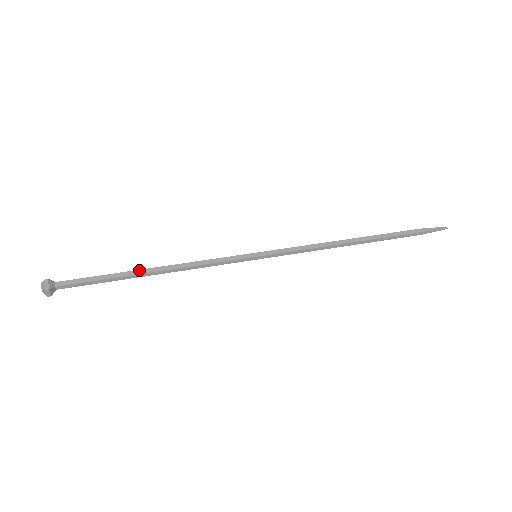
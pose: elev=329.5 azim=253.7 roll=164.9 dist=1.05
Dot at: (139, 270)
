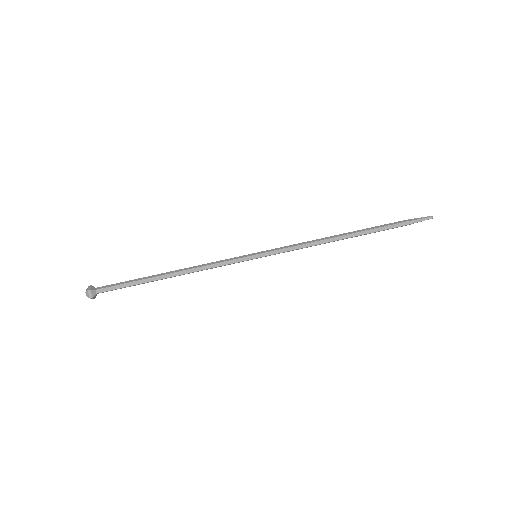
Dot at: (160, 276)
